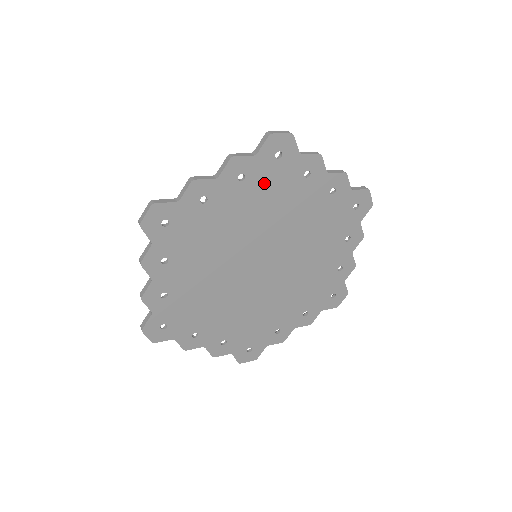
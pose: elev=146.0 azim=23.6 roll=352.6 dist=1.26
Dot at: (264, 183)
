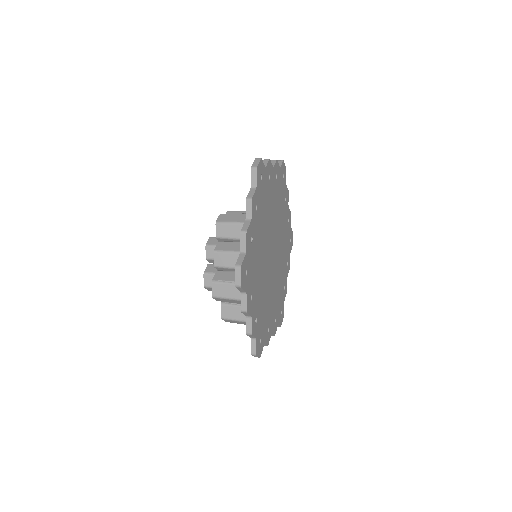
Dot at: (279, 189)
